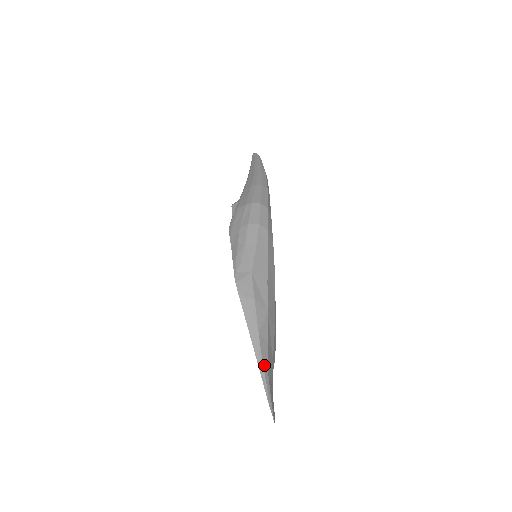
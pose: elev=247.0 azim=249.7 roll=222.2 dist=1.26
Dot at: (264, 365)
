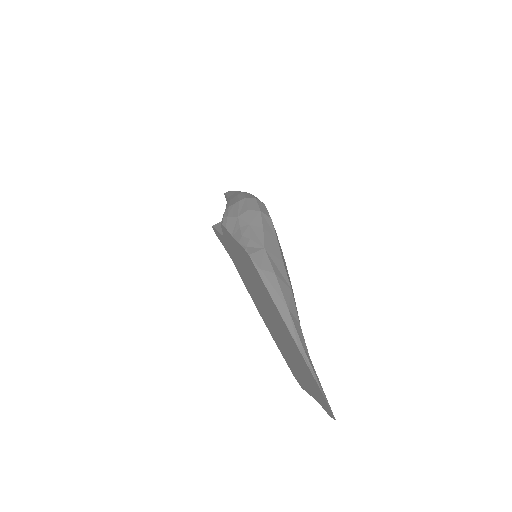
Dot at: (303, 347)
